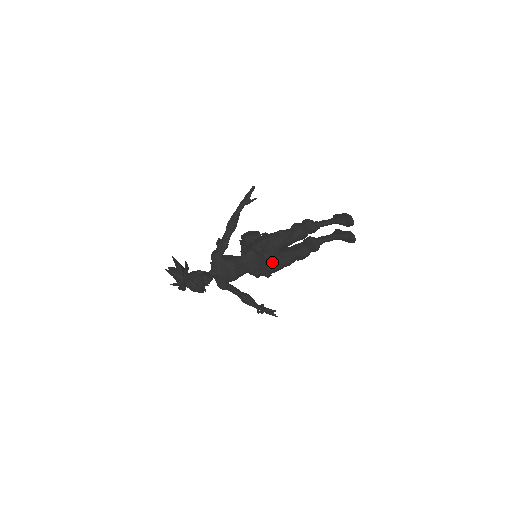
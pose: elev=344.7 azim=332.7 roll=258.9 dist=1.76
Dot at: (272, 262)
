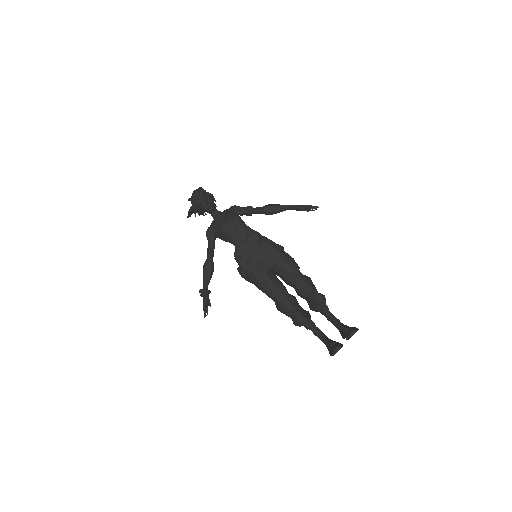
Dot at: (259, 264)
